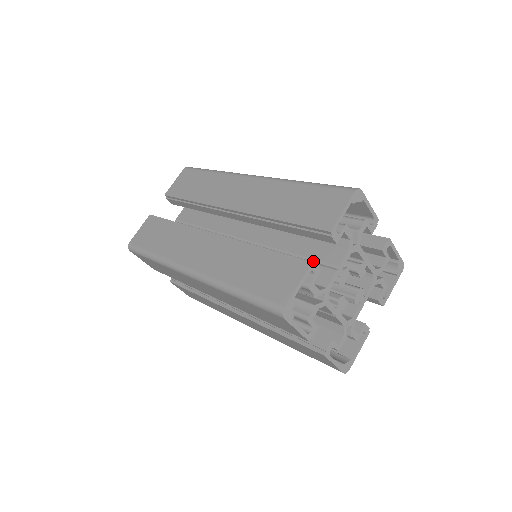
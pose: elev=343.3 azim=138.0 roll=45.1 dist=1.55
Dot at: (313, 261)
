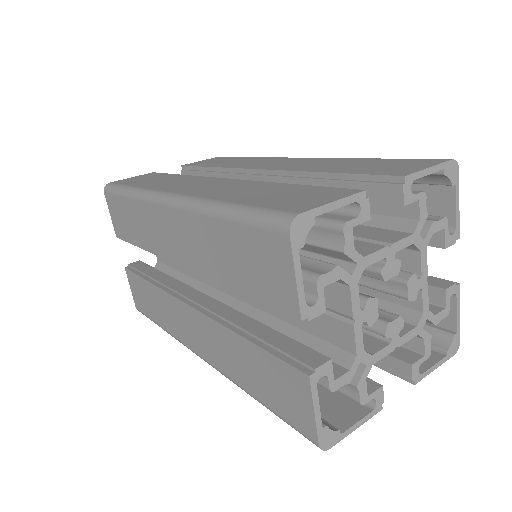
Dot at: occluded
